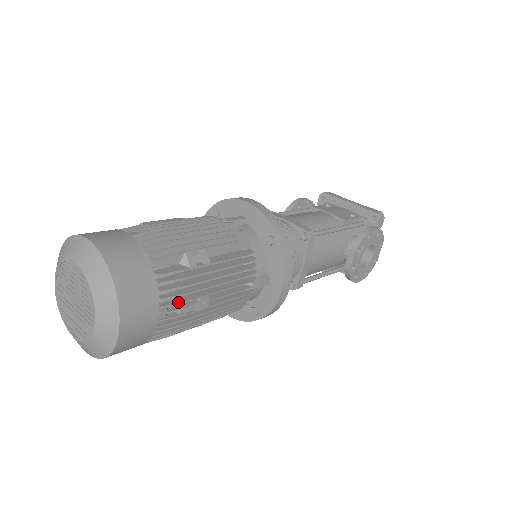
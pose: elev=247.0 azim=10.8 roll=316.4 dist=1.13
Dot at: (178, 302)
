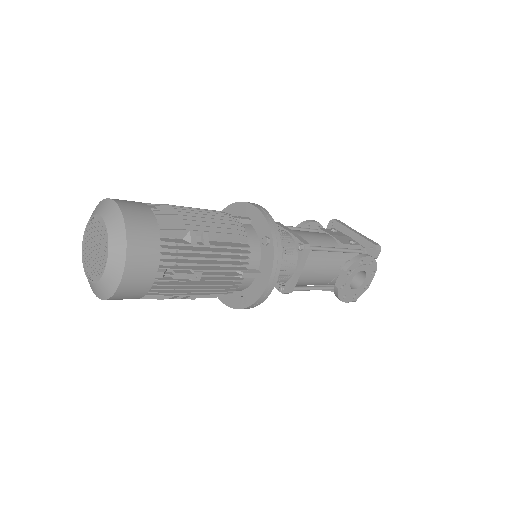
Dot at: (175, 268)
